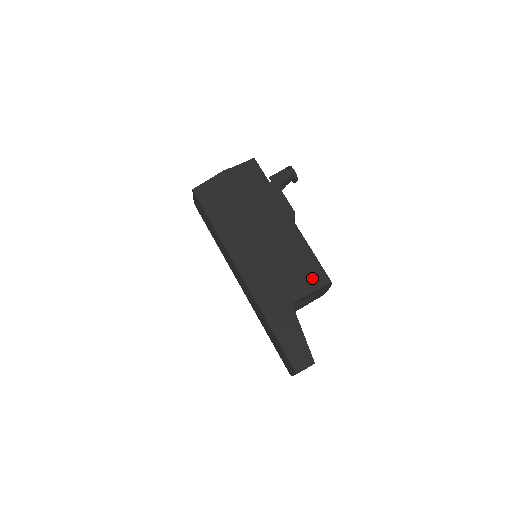
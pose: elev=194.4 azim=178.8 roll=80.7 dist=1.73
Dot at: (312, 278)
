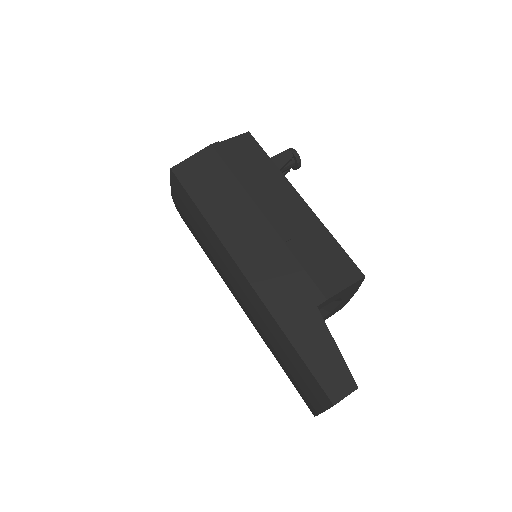
Dot at: (339, 272)
